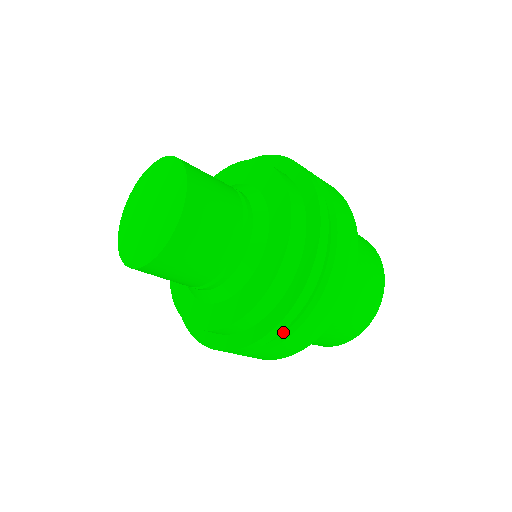
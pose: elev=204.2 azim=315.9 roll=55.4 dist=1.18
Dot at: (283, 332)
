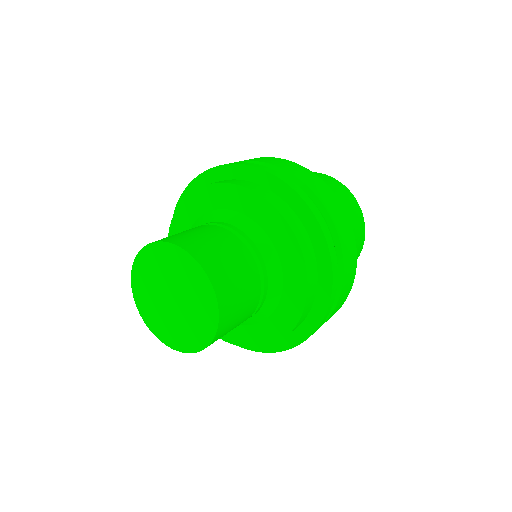
Dot at: occluded
